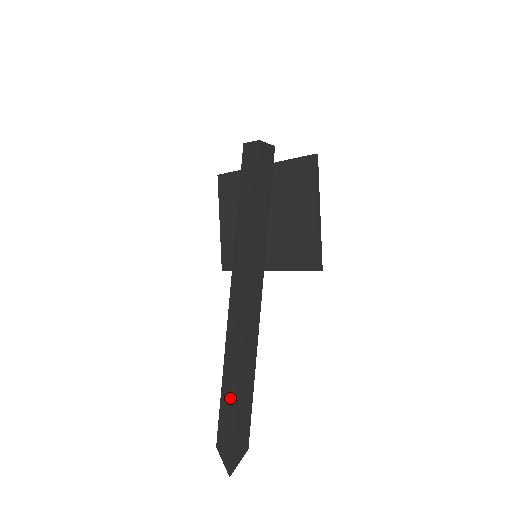
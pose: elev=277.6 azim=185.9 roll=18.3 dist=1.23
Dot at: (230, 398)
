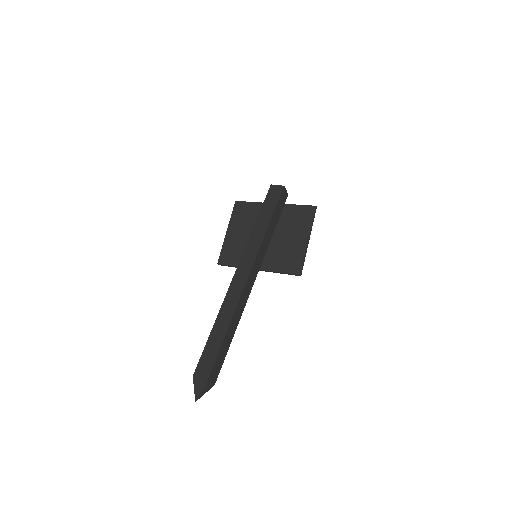
Dot at: (217, 341)
